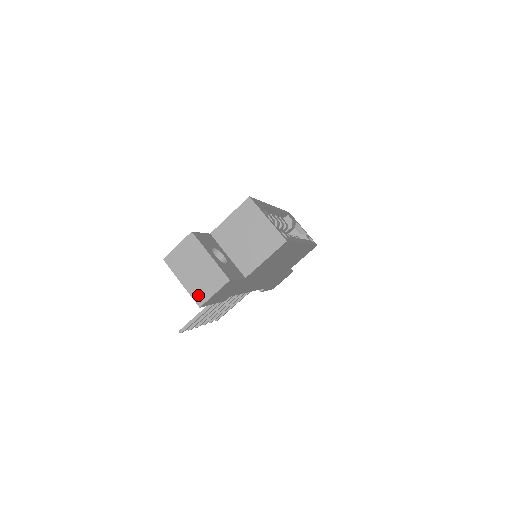
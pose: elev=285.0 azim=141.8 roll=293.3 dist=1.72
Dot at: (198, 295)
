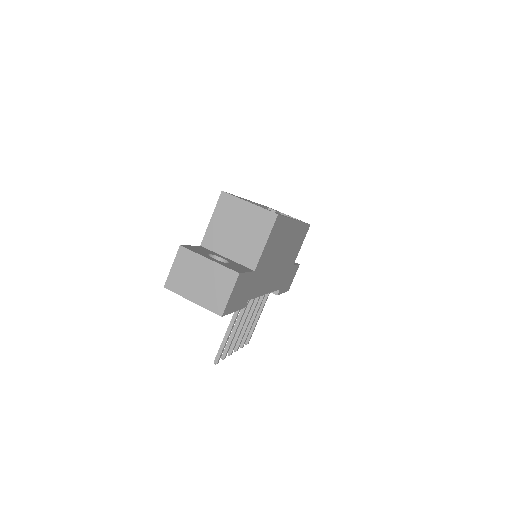
Dot at: (214, 305)
